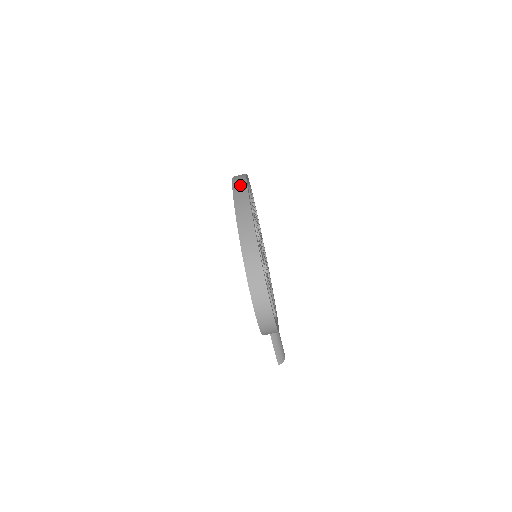
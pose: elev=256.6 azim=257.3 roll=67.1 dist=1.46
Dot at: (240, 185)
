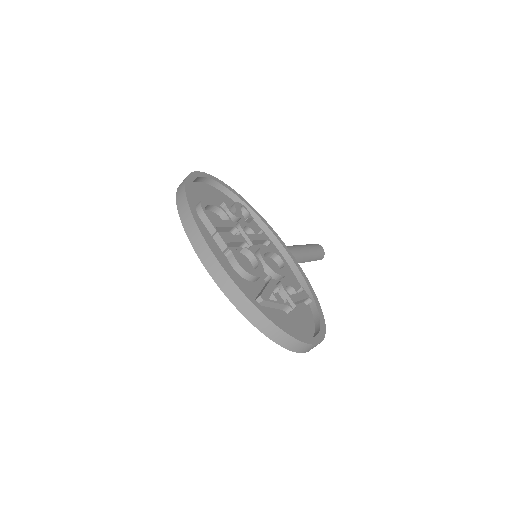
Dot at: (201, 248)
